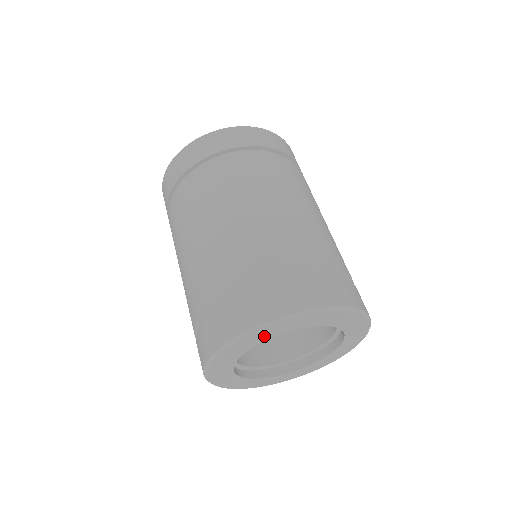
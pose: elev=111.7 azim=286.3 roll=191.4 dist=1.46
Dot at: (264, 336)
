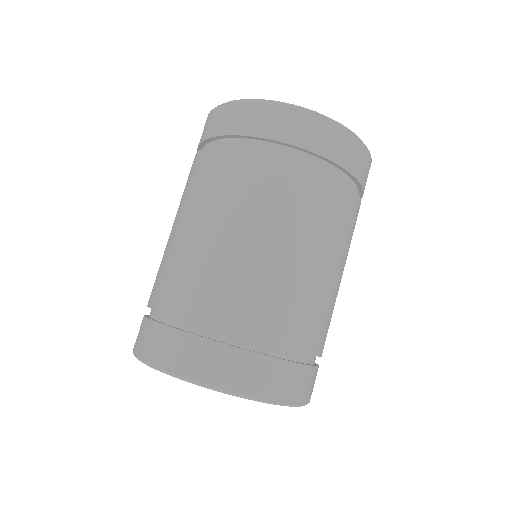
Dot at: occluded
